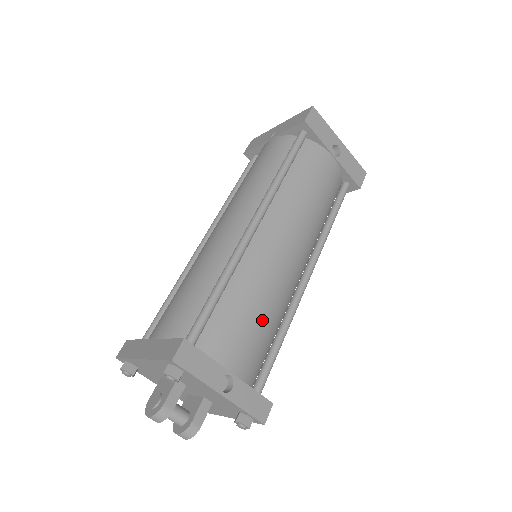
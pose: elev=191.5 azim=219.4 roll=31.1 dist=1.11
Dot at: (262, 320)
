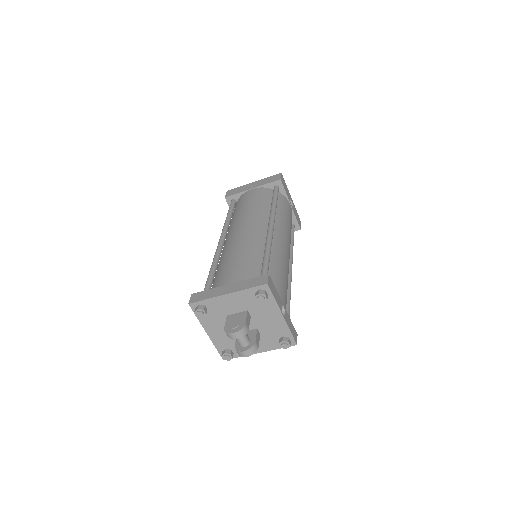
Dot at: (286, 282)
